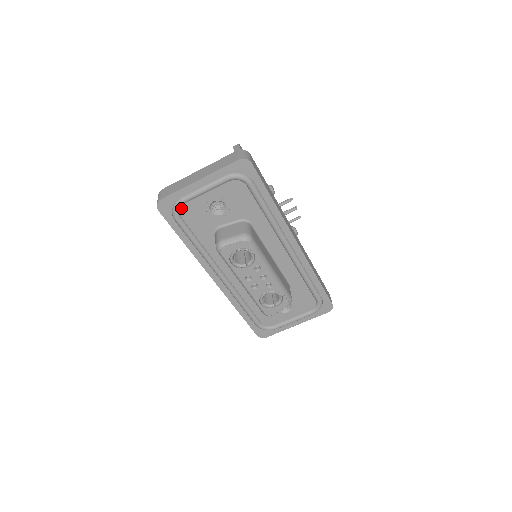
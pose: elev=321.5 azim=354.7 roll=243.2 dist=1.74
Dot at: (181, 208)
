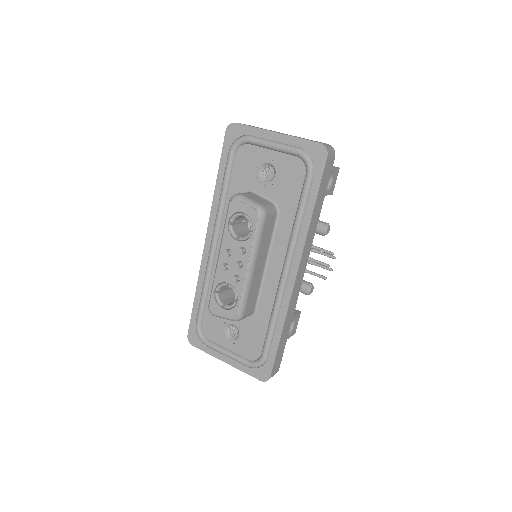
Dot at: (242, 145)
